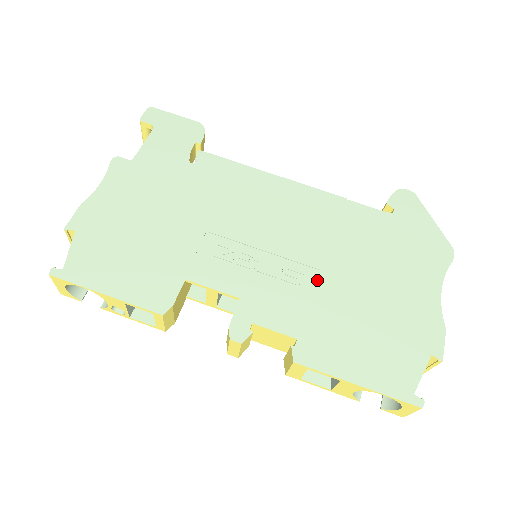
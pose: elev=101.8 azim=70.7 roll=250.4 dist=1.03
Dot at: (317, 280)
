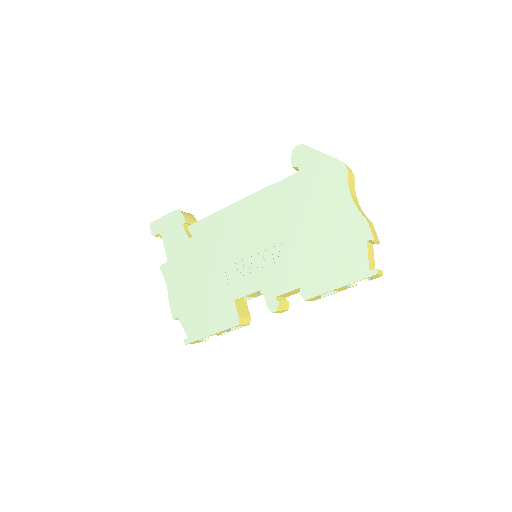
Dot at: (288, 248)
